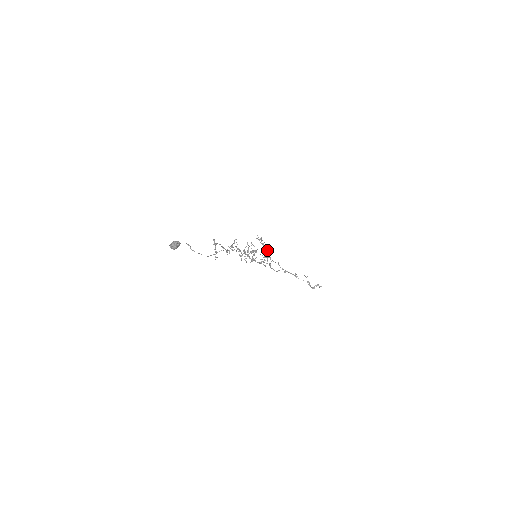
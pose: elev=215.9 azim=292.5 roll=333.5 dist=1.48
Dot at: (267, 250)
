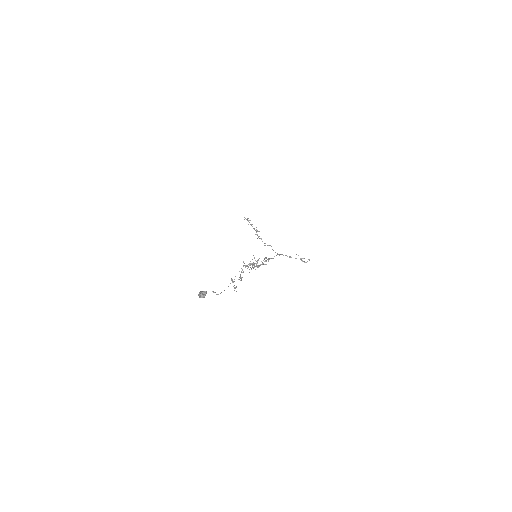
Dot at: occluded
